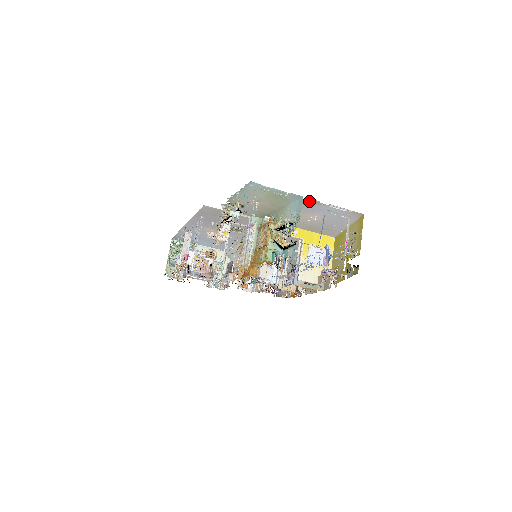
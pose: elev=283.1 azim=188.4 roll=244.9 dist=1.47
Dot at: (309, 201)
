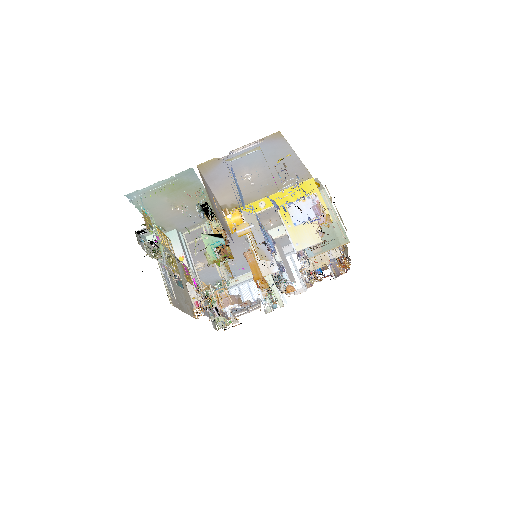
Dot at: (208, 166)
